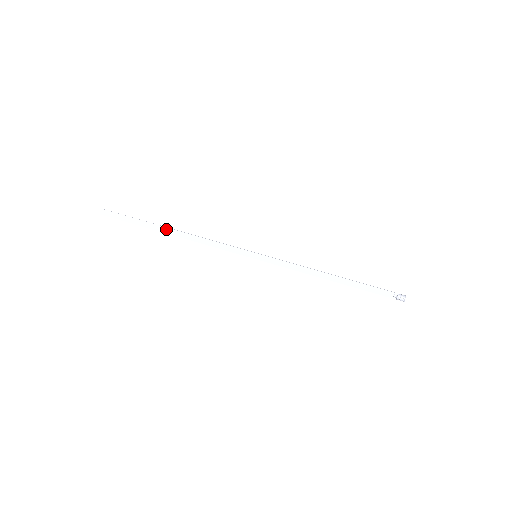
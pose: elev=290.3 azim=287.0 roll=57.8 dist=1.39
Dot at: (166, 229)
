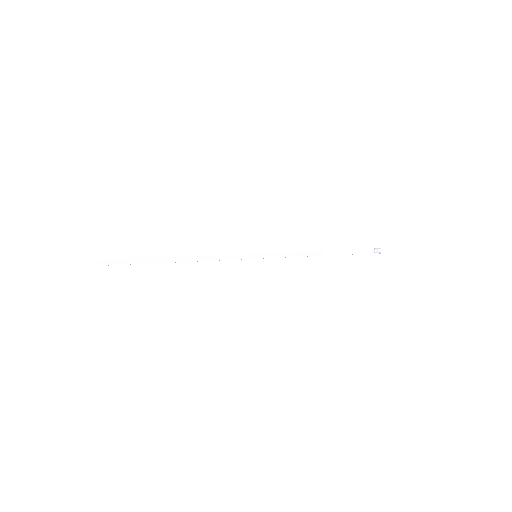
Dot at: (166, 259)
